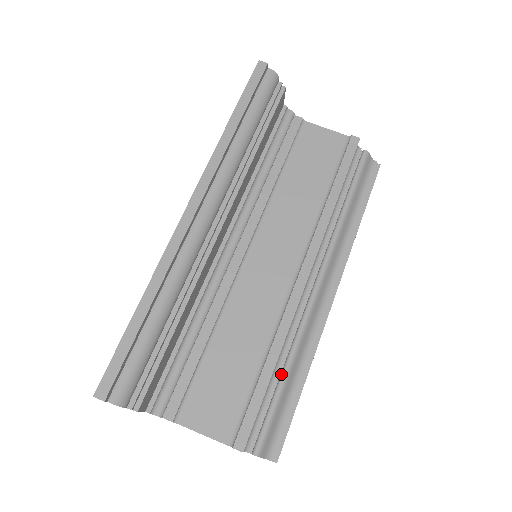
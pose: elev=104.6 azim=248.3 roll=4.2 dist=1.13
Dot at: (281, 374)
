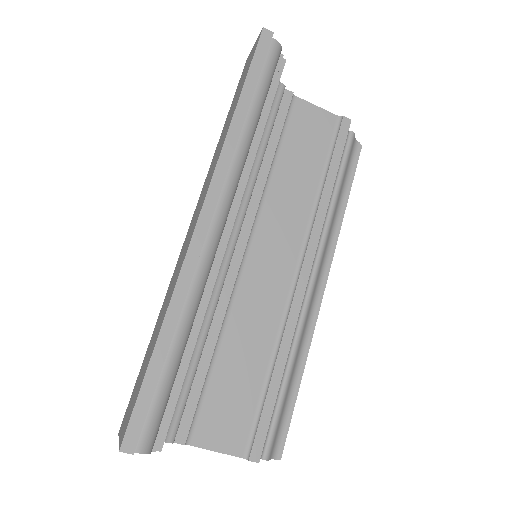
Dot at: (284, 376)
